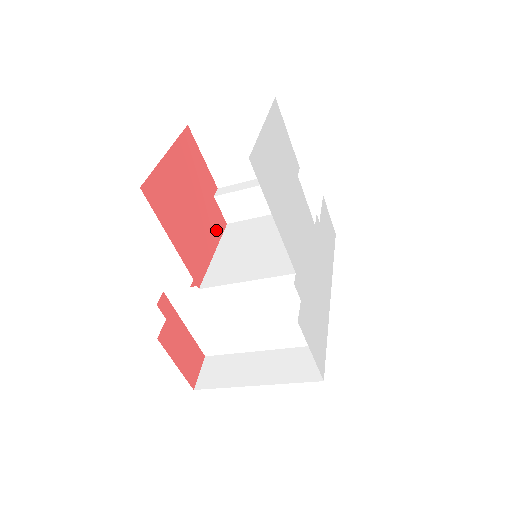
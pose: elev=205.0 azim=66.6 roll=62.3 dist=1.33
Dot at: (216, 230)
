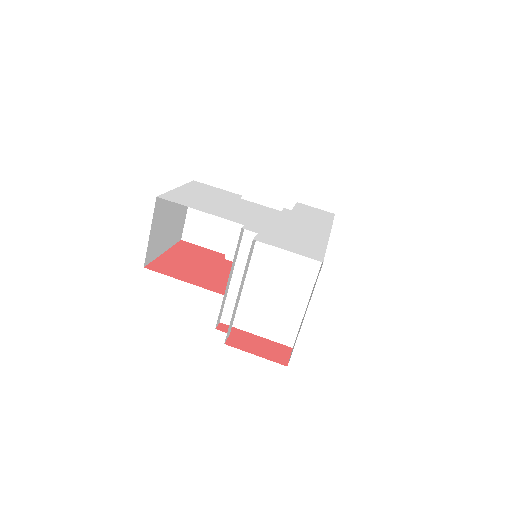
Dot at: occluded
